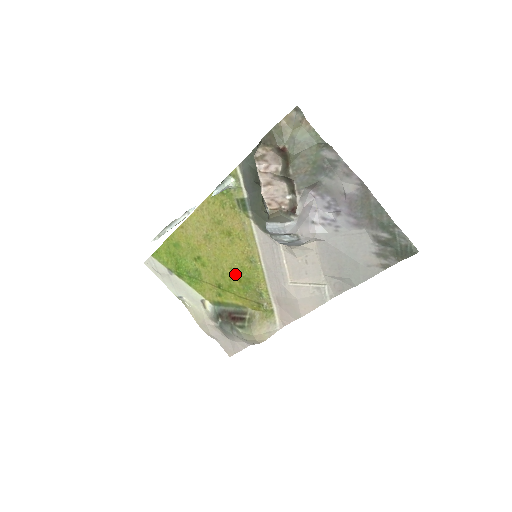
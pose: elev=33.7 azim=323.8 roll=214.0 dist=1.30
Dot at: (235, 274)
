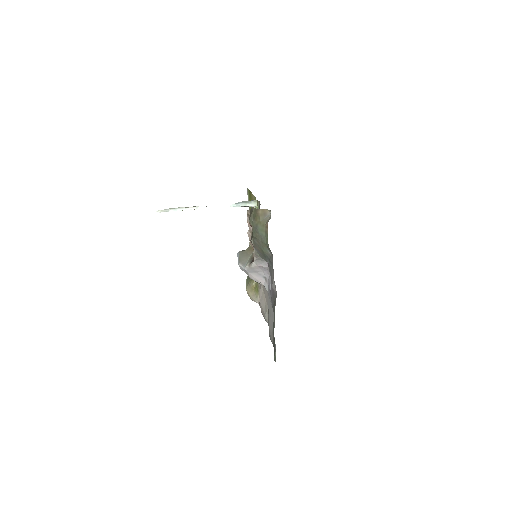
Dot at: occluded
